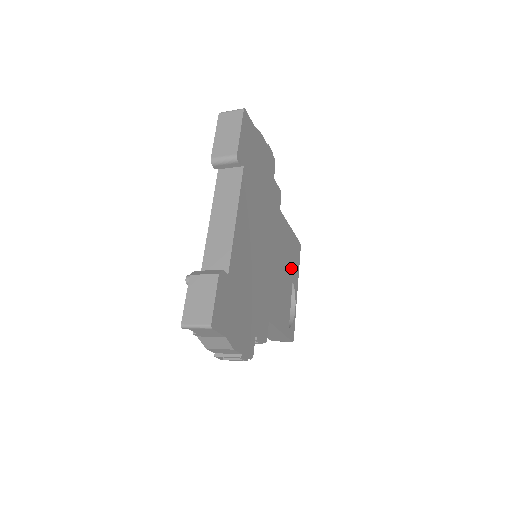
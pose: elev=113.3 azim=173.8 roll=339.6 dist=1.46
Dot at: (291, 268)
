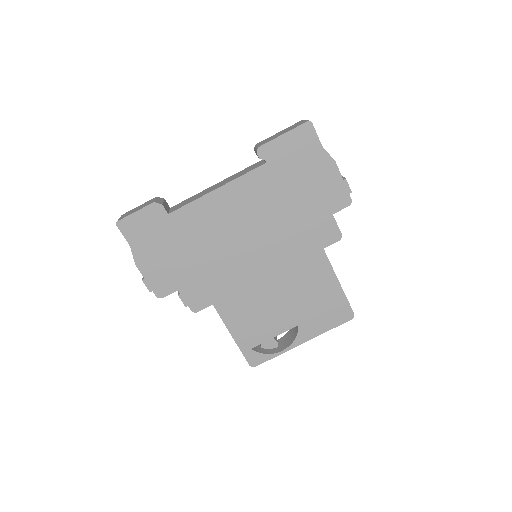
Dot at: (306, 313)
